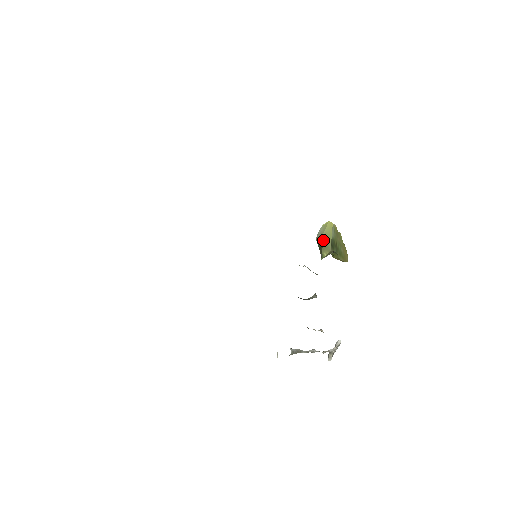
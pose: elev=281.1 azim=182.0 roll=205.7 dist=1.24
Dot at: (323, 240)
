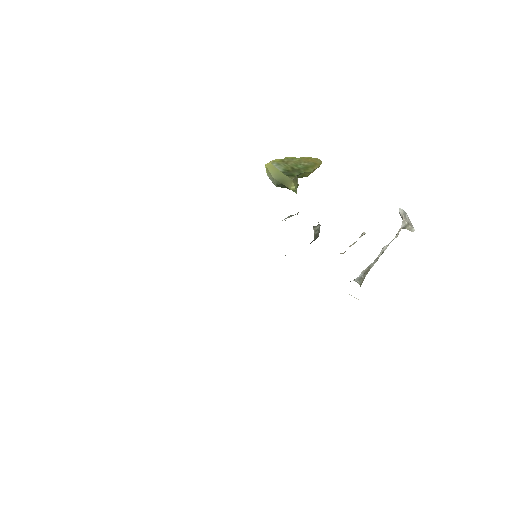
Dot at: (279, 181)
